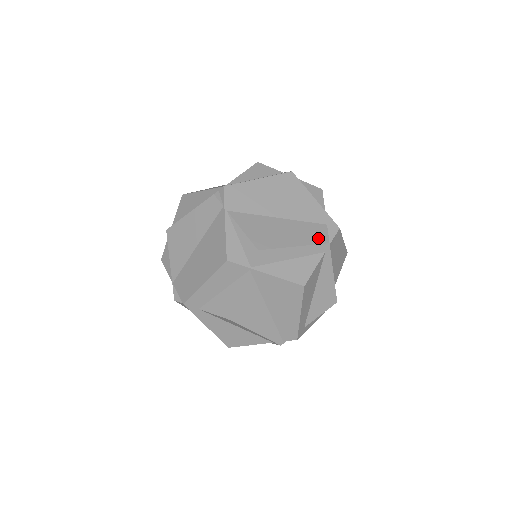
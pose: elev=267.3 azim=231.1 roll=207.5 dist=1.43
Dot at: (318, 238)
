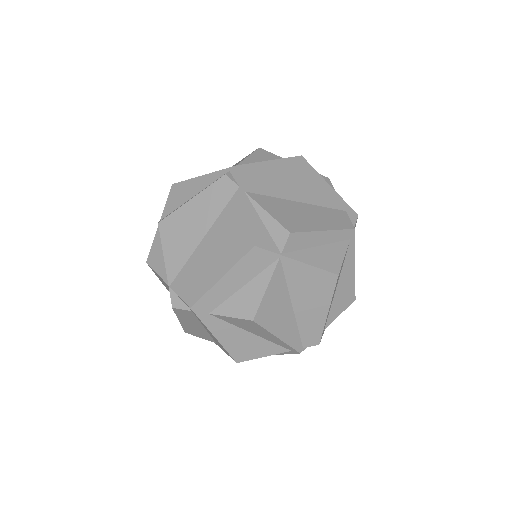
Dot at: (343, 223)
